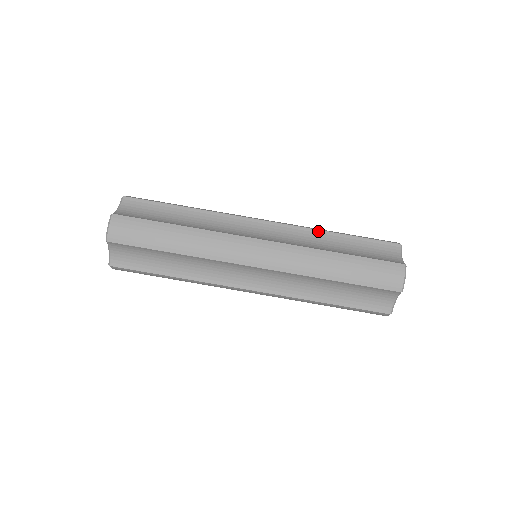
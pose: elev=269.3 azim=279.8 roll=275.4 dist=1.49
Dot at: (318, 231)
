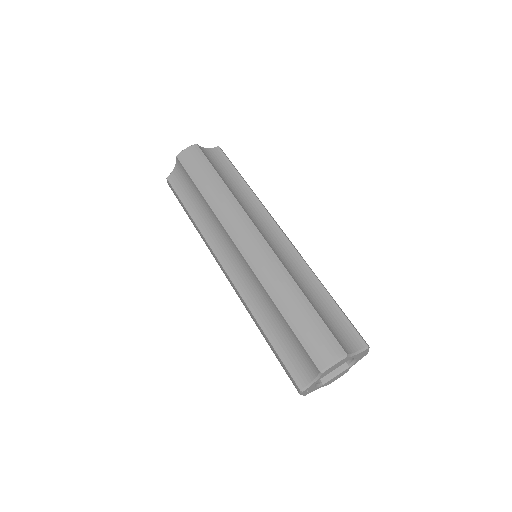
Dot at: (313, 274)
